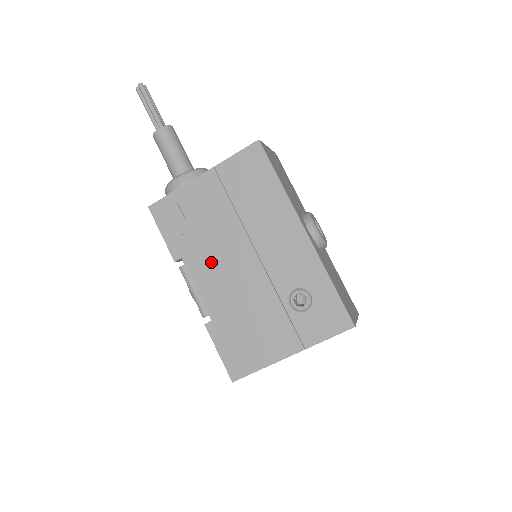
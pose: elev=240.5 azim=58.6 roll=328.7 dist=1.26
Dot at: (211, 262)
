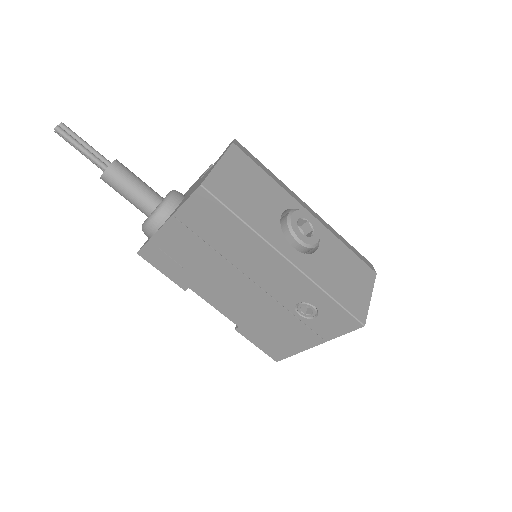
Dot at: (215, 289)
